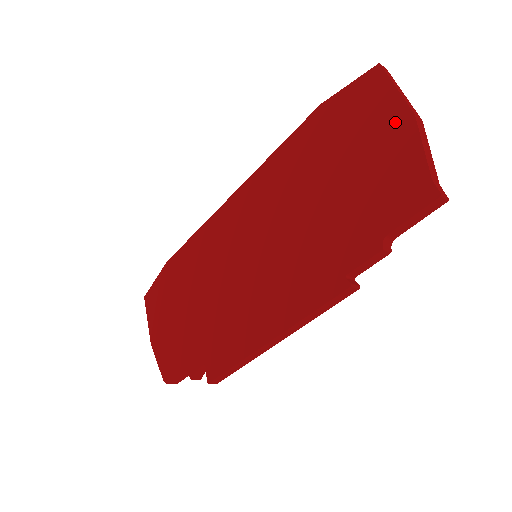
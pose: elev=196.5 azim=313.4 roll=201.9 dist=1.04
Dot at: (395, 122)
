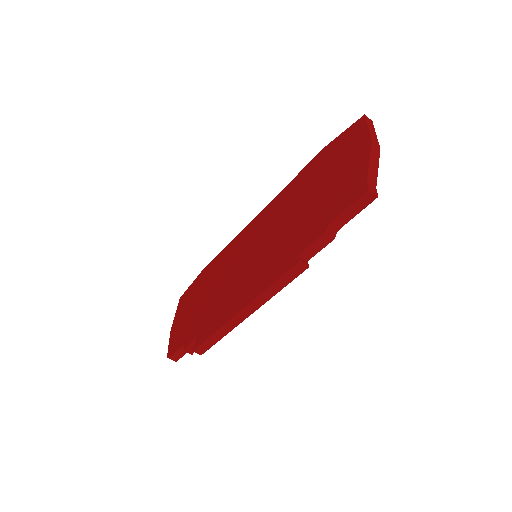
Dot at: (360, 149)
